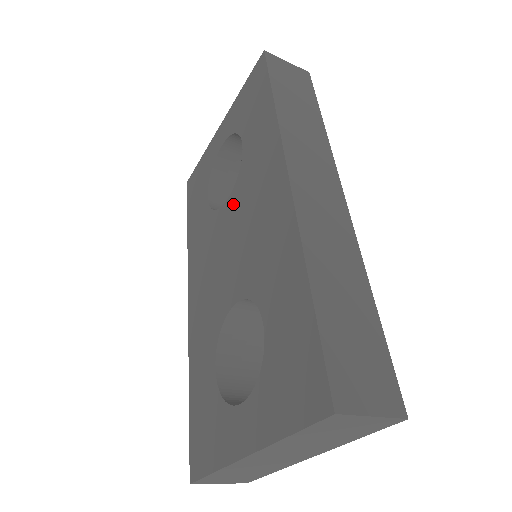
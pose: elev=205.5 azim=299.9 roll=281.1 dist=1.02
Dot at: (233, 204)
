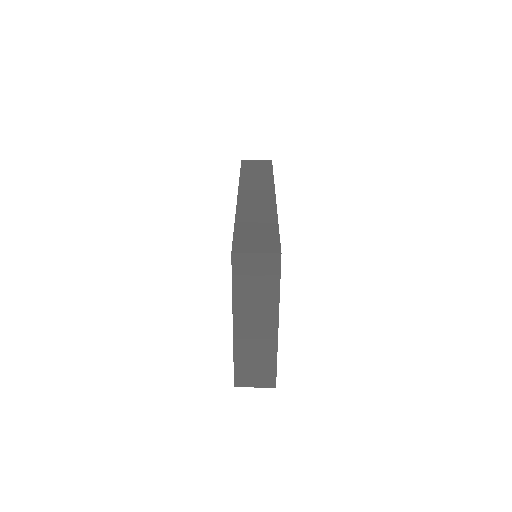
Dot at: occluded
